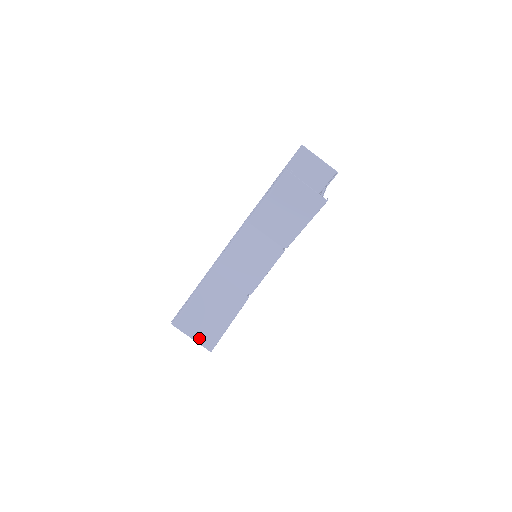
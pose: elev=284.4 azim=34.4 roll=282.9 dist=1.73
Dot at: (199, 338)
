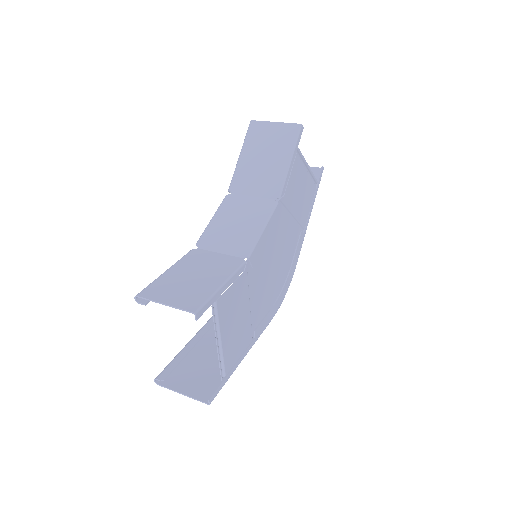
Dot at: (176, 302)
